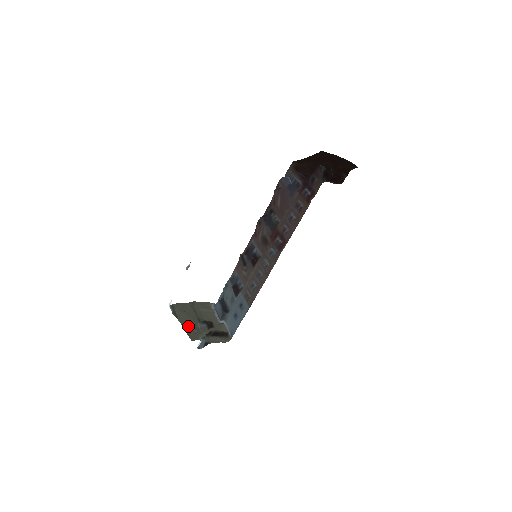
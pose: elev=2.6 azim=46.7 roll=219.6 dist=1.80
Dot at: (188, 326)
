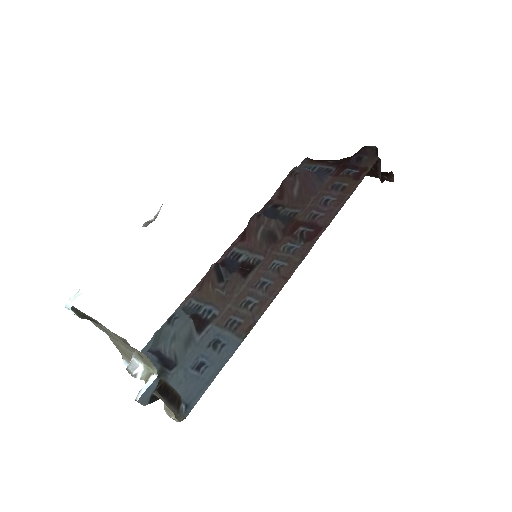
Dot at: (123, 340)
